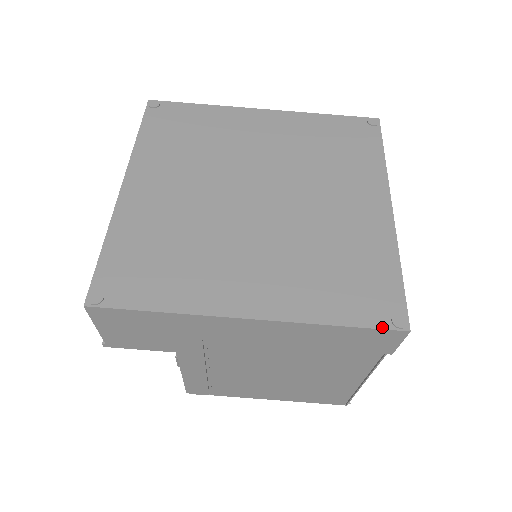
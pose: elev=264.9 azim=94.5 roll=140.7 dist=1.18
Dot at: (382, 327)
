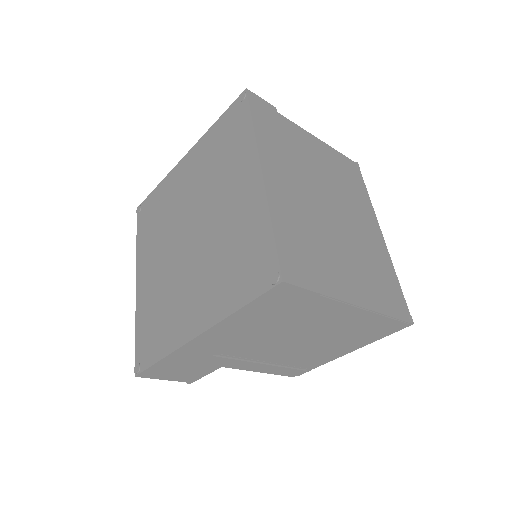
Dot at: (265, 291)
